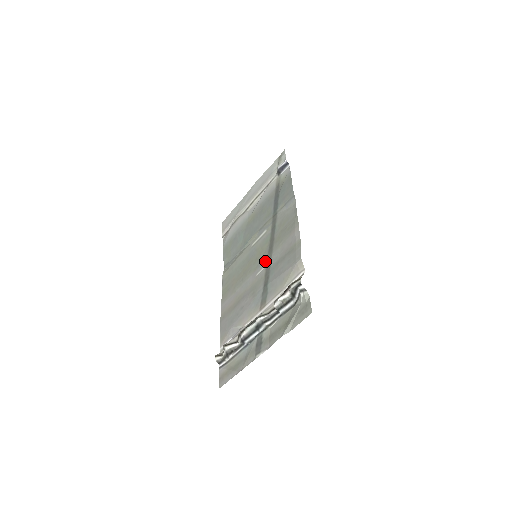
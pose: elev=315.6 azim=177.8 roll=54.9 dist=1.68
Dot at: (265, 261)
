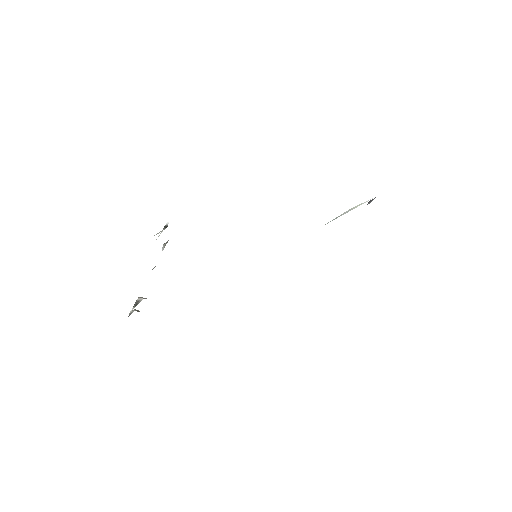
Dot at: occluded
